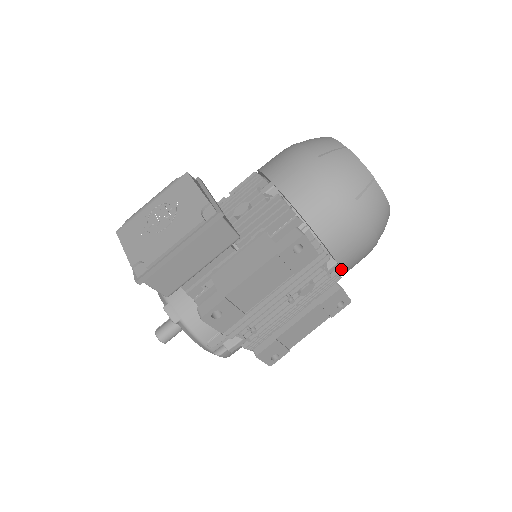
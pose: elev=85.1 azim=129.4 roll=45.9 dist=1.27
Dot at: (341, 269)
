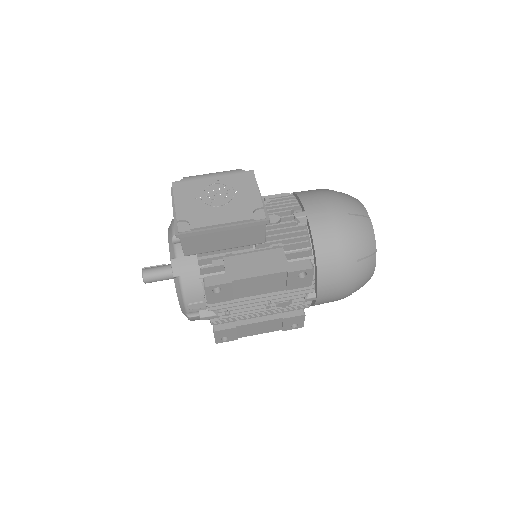
Dot at: (315, 302)
